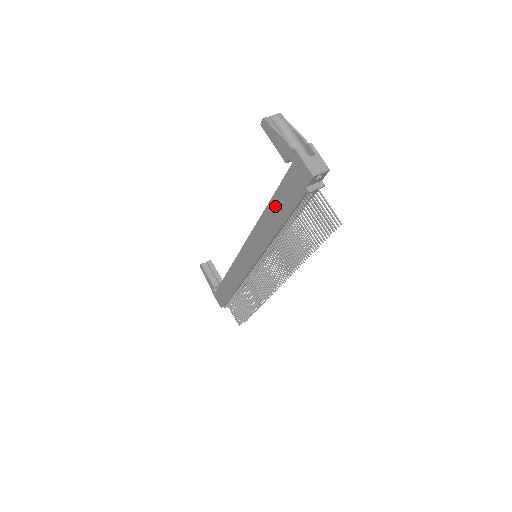
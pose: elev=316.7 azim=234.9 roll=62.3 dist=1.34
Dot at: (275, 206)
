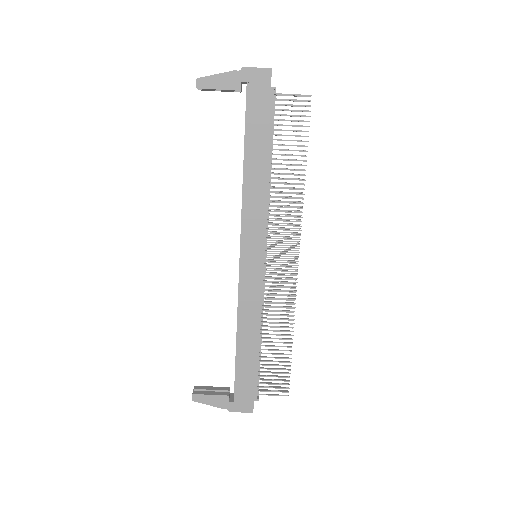
Dot at: (252, 148)
